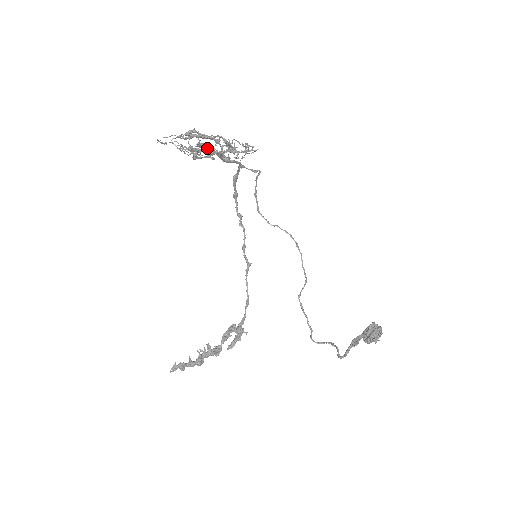
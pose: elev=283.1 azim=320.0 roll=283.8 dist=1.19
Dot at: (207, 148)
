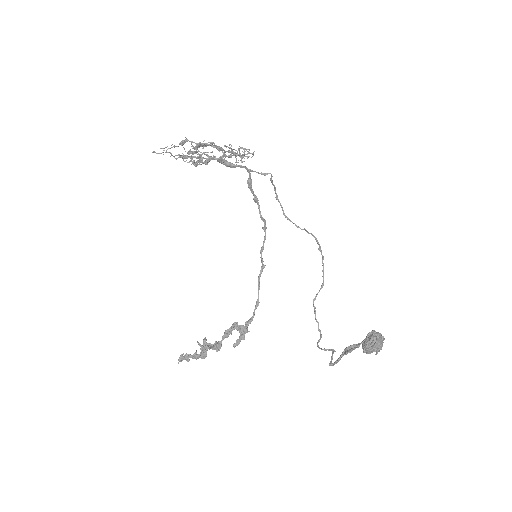
Dot at: (201, 155)
